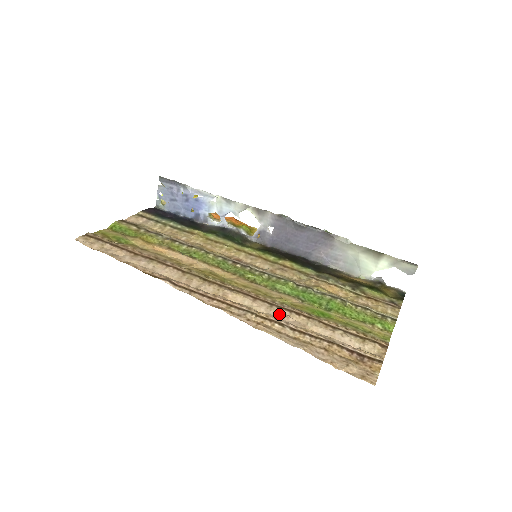
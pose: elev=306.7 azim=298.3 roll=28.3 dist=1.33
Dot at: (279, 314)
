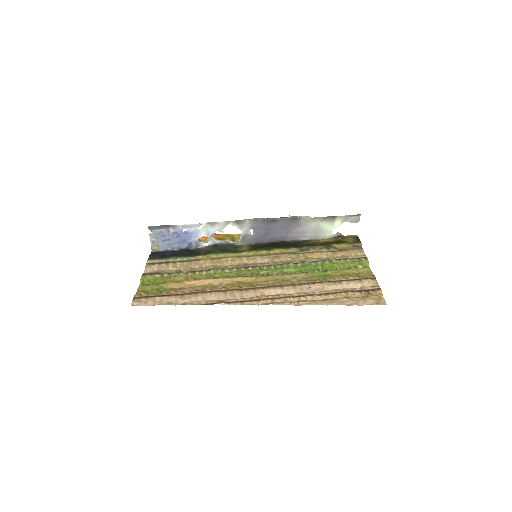
Dot at: (303, 289)
